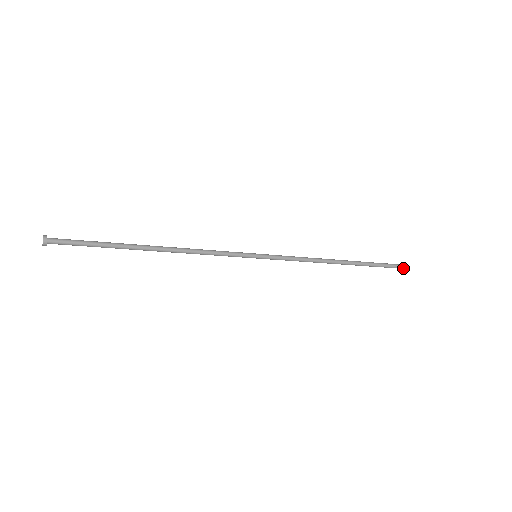
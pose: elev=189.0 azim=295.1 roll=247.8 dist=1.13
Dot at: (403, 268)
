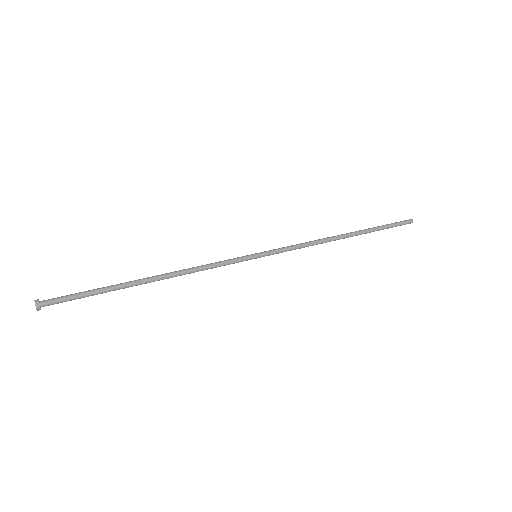
Dot at: (405, 224)
